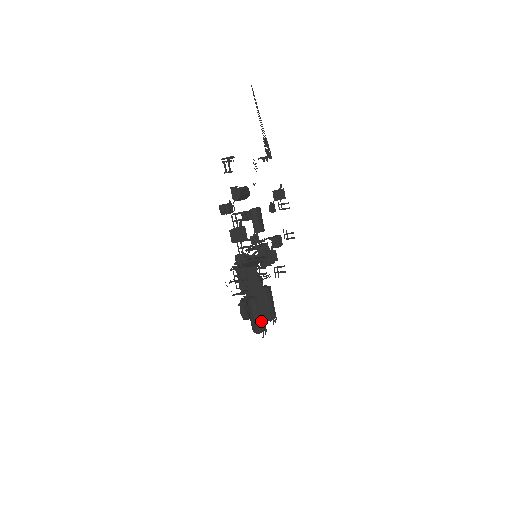
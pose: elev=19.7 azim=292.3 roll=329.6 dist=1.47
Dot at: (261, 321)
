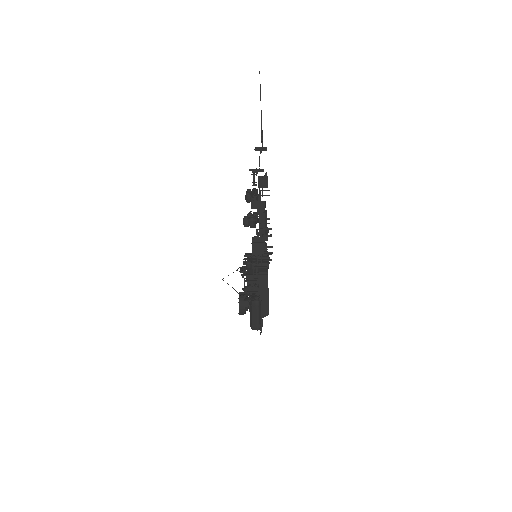
Dot at: occluded
